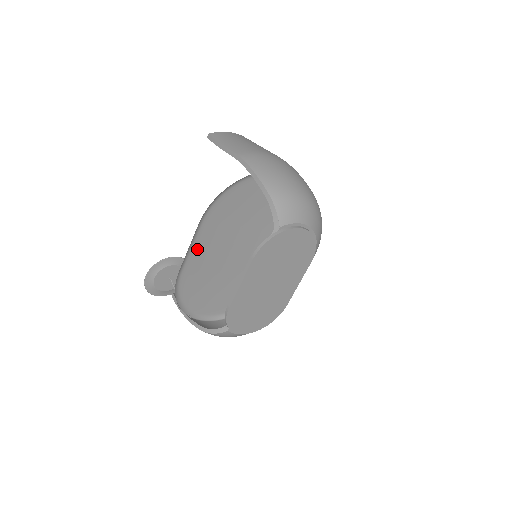
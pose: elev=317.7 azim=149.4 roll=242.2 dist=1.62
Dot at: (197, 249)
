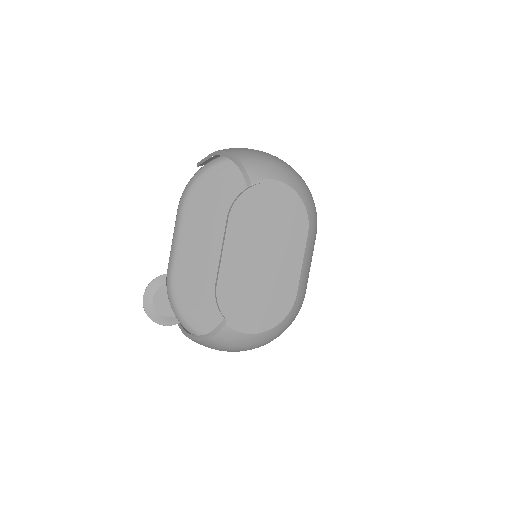
Dot at: (184, 244)
